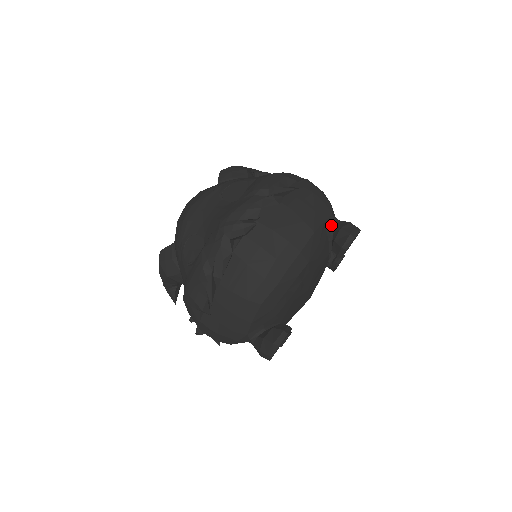
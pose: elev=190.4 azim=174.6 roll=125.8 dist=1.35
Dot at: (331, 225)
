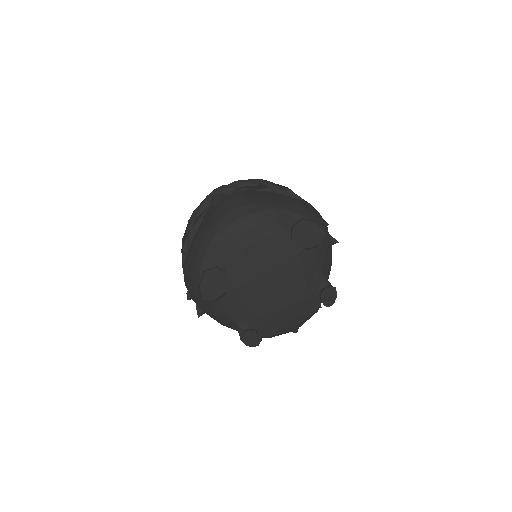
Dot at: occluded
